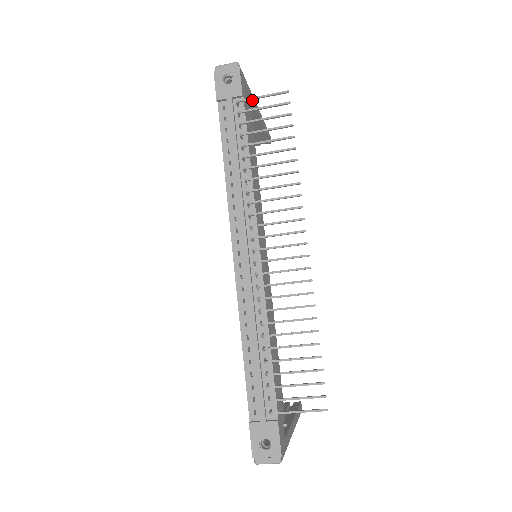
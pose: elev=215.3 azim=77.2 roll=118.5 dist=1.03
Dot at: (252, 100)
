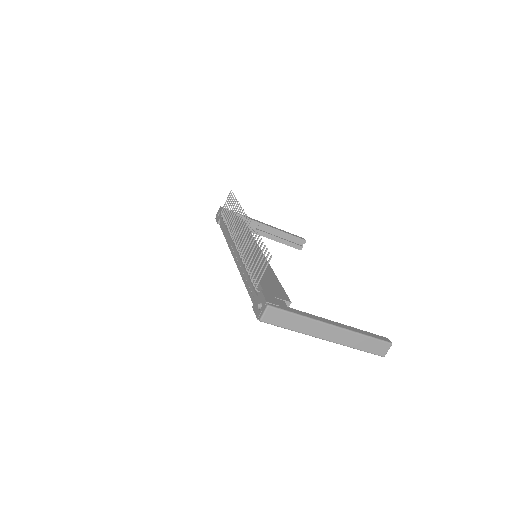
Dot at: (250, 219)
